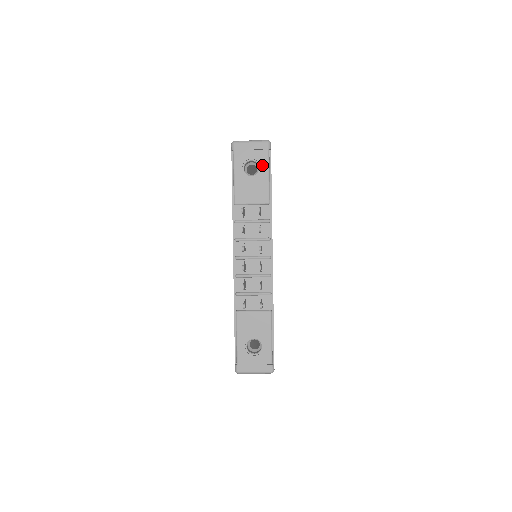
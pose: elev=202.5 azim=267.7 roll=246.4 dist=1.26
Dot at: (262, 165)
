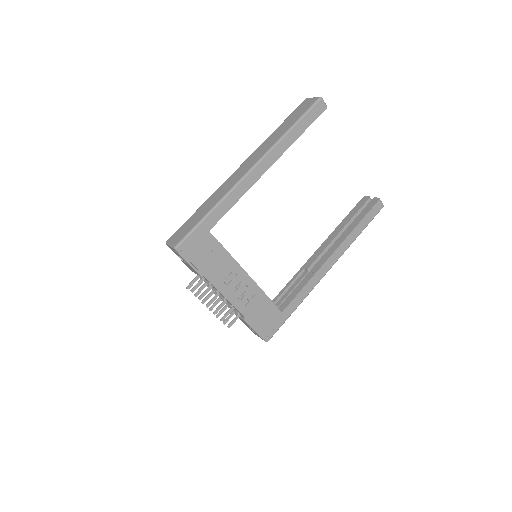
Dot at: (183, 259)
